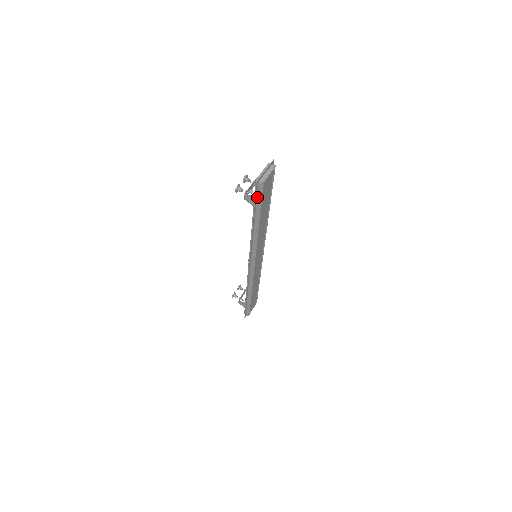
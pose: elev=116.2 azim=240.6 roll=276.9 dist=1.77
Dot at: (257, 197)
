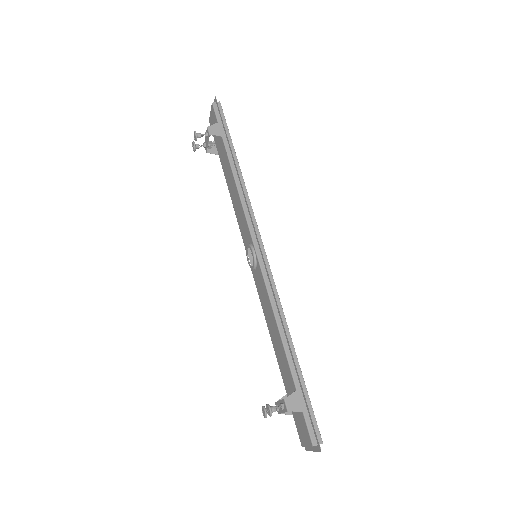
Dot at: (222, 121)
